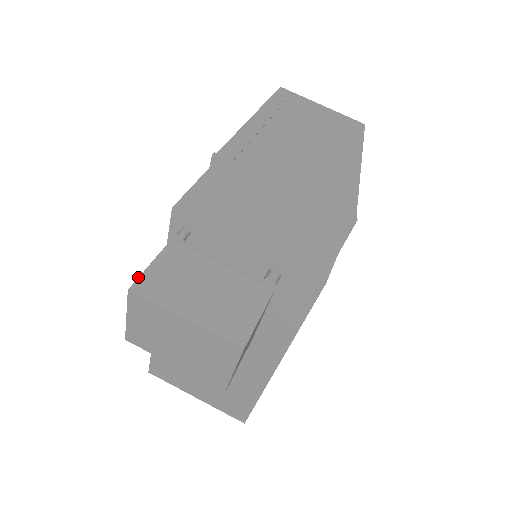
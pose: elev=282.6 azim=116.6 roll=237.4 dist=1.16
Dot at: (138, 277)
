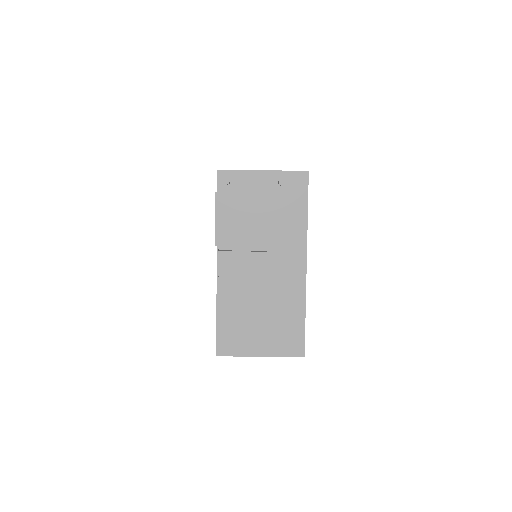
Dot at: occluded
